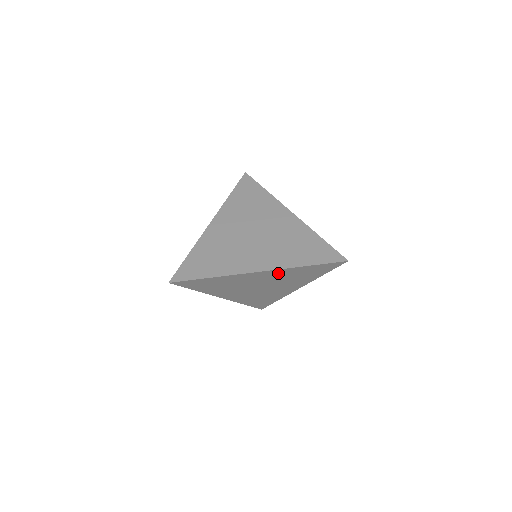
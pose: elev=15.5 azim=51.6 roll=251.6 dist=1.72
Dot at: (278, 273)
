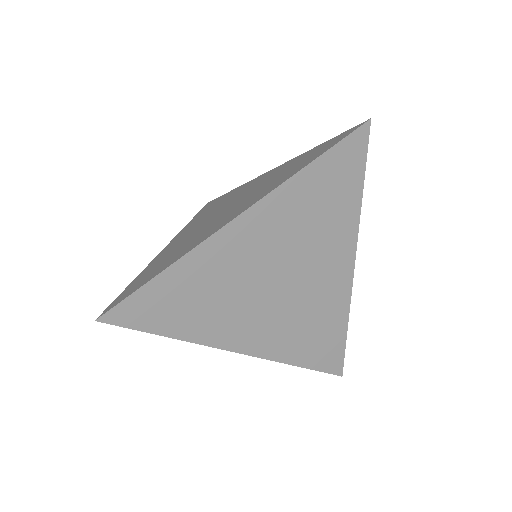
Dot at: occluded
